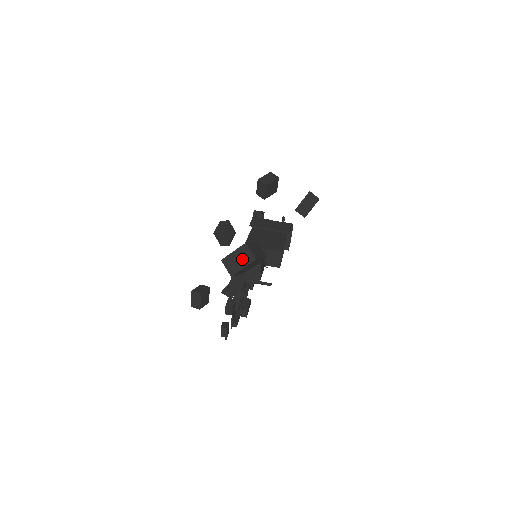
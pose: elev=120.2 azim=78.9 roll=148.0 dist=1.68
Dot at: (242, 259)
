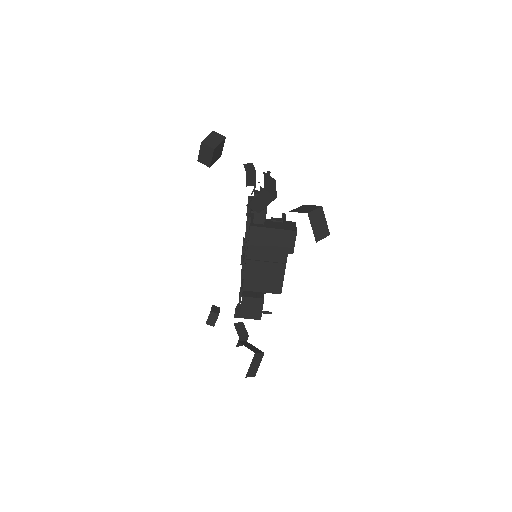
Dot at: occluded
